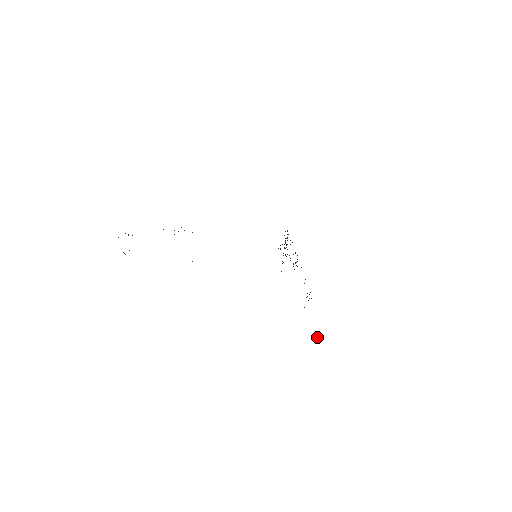
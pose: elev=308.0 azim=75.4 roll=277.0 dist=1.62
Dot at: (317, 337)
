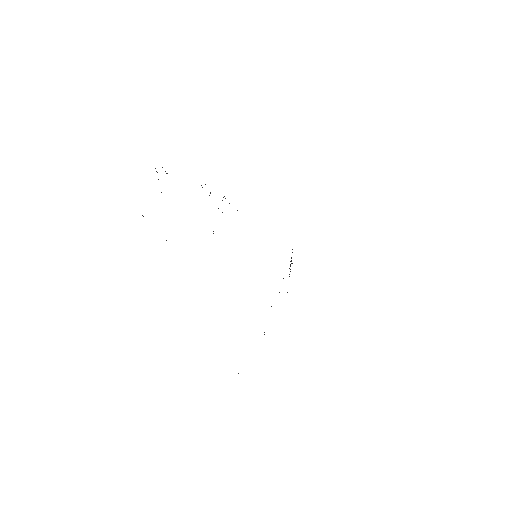
Dot at: occluded
